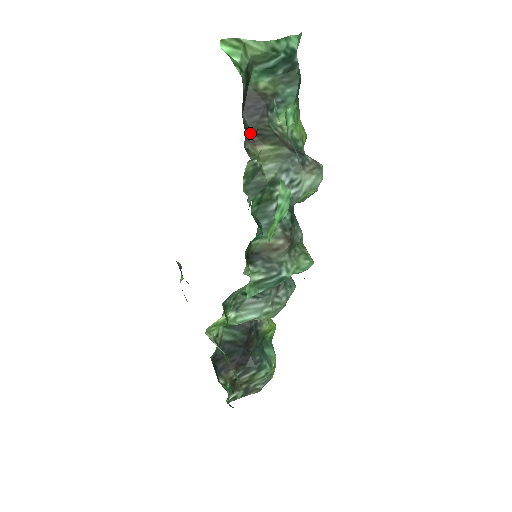
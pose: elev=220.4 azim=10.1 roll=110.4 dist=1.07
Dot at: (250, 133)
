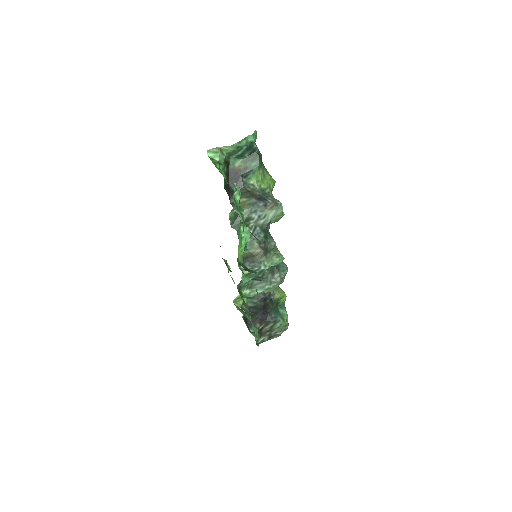
Dot at: occluded
